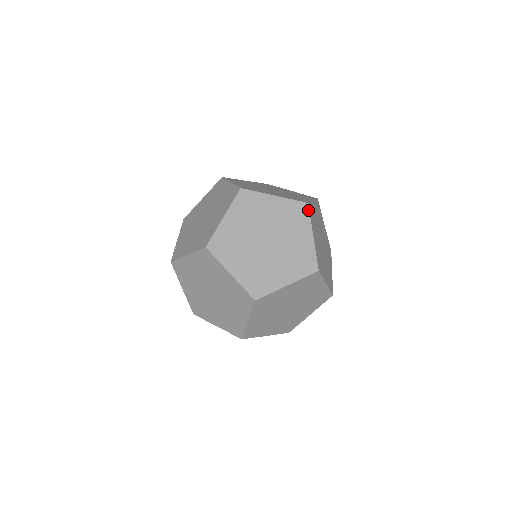
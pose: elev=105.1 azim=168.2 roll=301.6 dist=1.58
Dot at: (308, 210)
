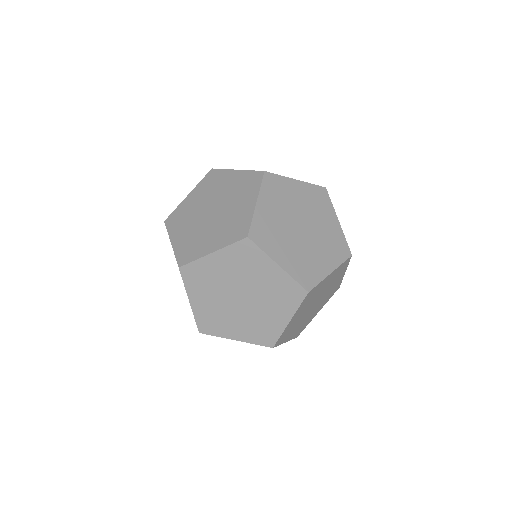
Dot at: (262, 178)
